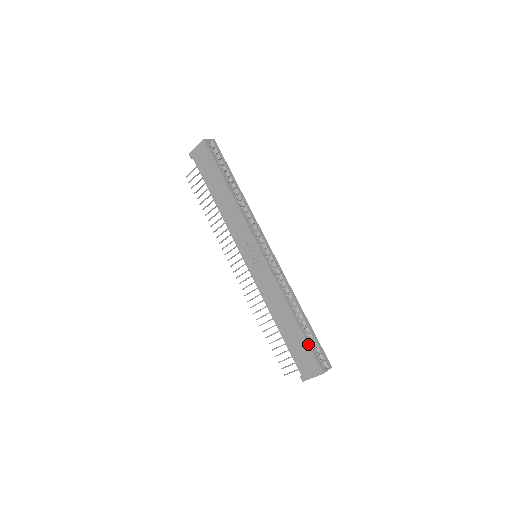
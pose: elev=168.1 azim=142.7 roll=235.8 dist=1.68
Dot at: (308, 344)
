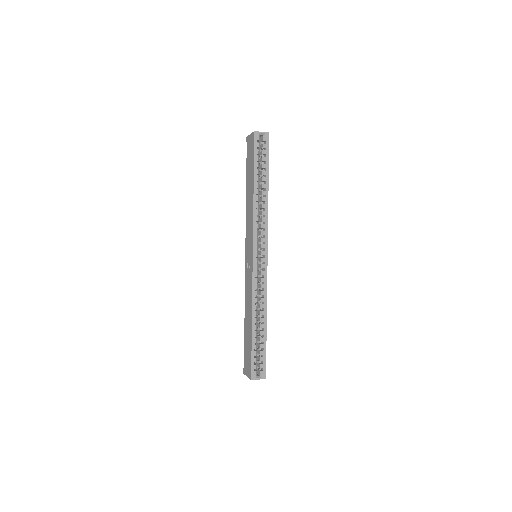
Dot at: (251, 351)
